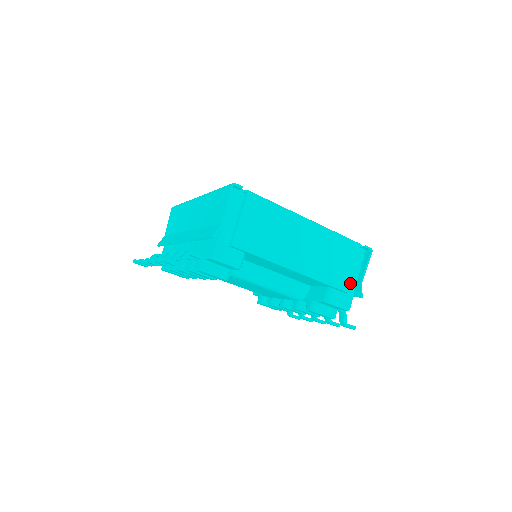
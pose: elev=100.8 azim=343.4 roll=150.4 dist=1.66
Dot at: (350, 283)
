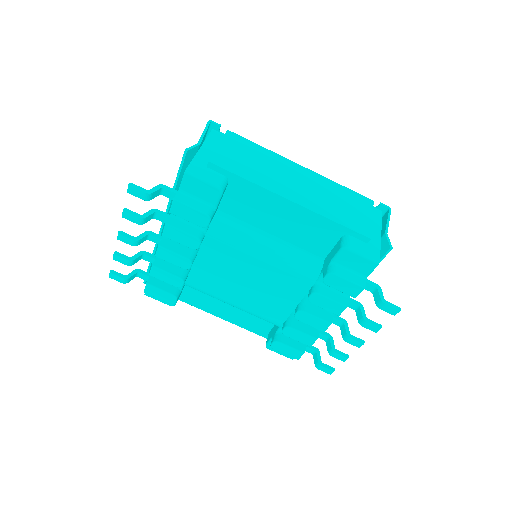
Dot at: (370, 230)
